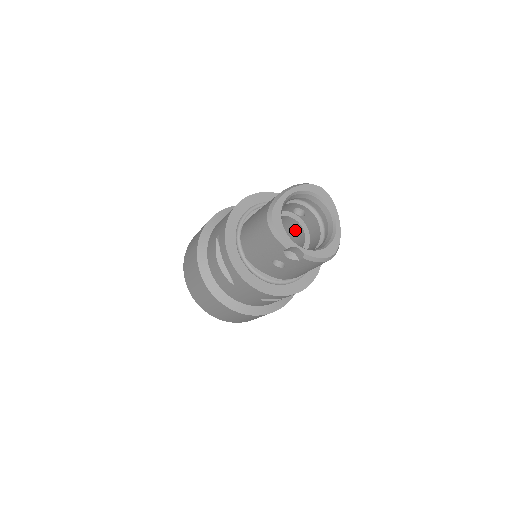
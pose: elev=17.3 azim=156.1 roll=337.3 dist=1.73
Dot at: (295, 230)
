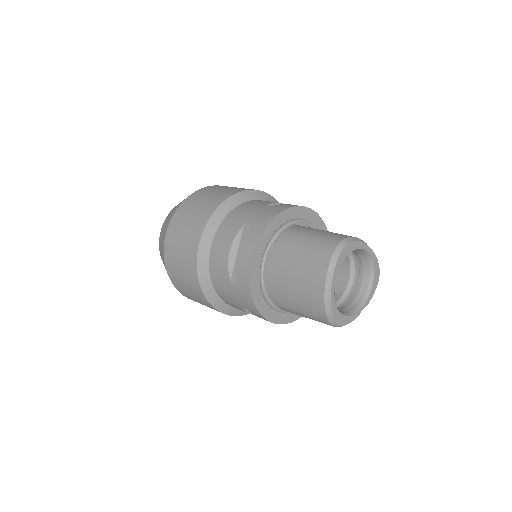
Dot at: occluded
